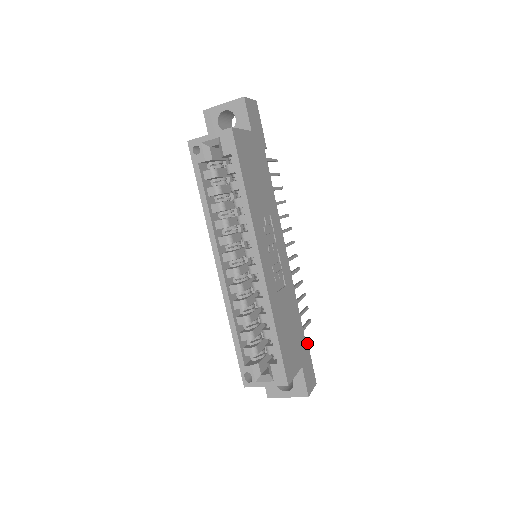
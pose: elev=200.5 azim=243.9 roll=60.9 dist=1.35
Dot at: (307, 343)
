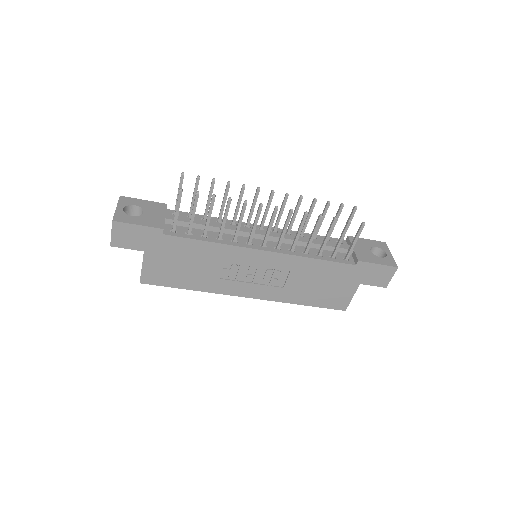
Dot at: (359, 262)
